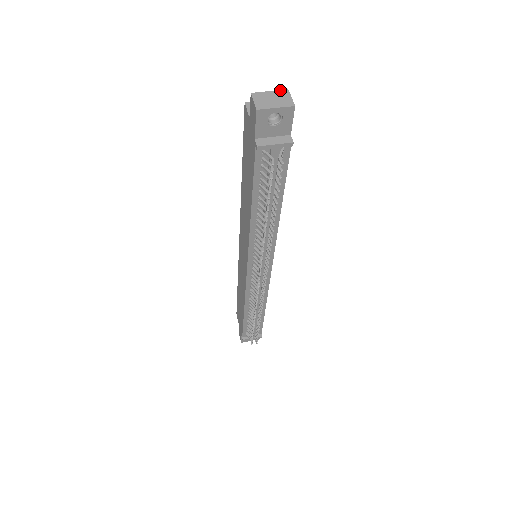
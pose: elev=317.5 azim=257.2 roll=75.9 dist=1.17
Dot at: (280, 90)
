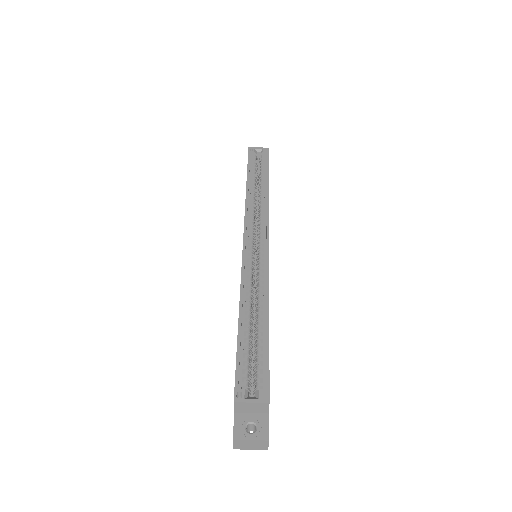
Dot at: (261, 441)
